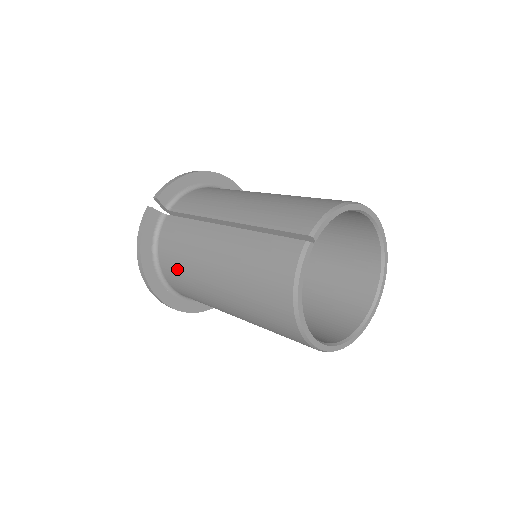
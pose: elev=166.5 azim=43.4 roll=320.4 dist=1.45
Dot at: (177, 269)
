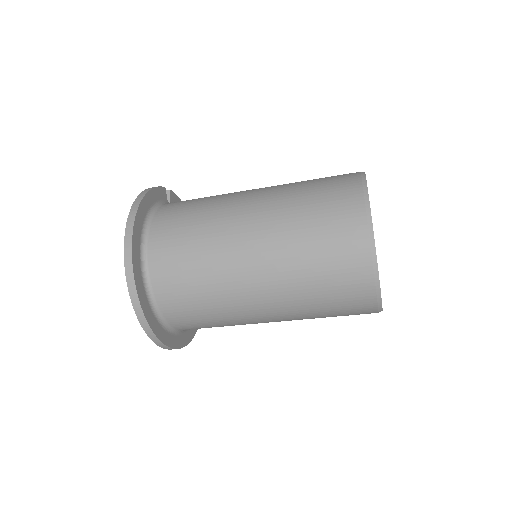
Dot at: (186, 214)
